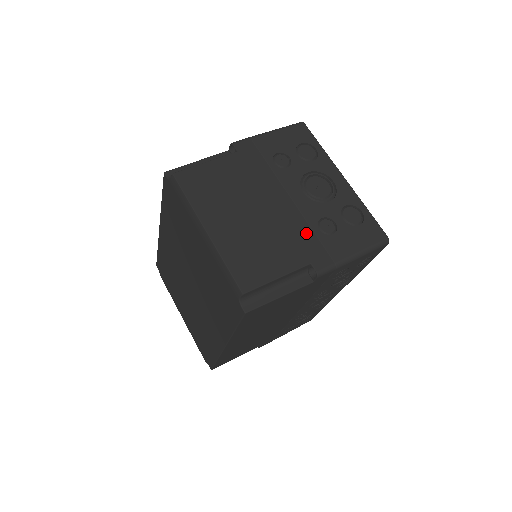
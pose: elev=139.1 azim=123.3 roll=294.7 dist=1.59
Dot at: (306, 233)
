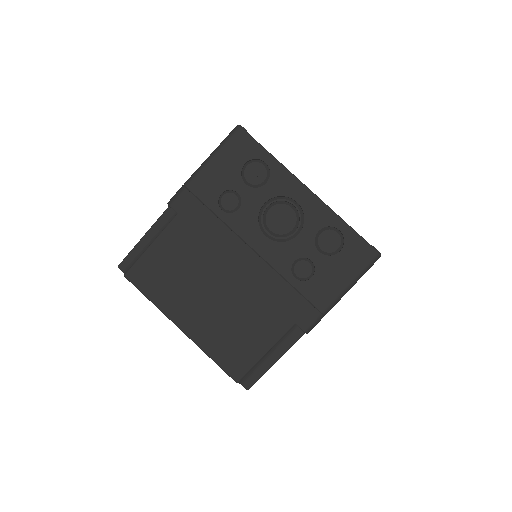
Dot at: (281, 289)
